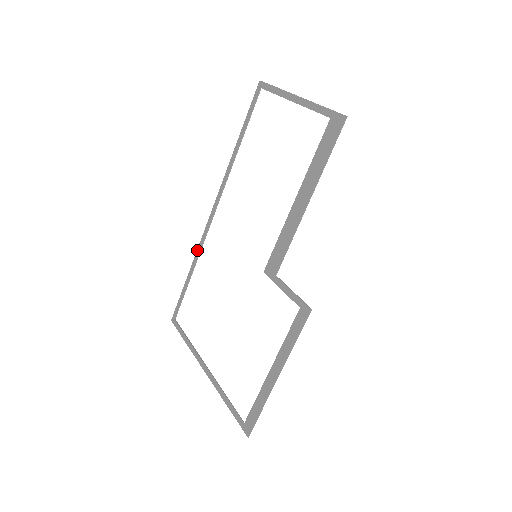
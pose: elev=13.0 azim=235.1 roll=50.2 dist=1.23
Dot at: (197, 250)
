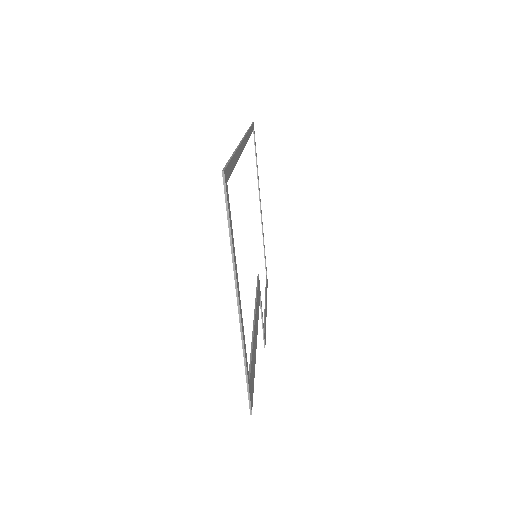
Dot at: occluded
